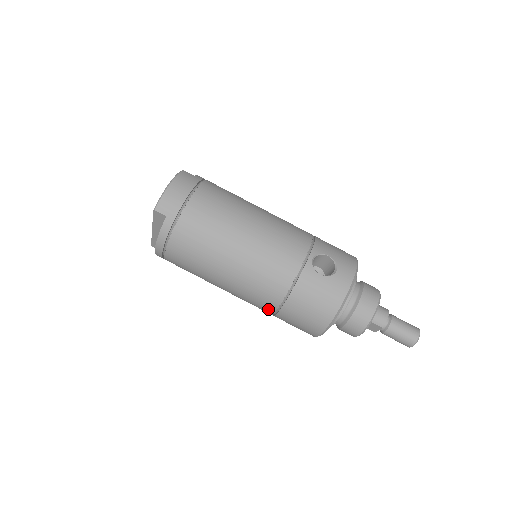
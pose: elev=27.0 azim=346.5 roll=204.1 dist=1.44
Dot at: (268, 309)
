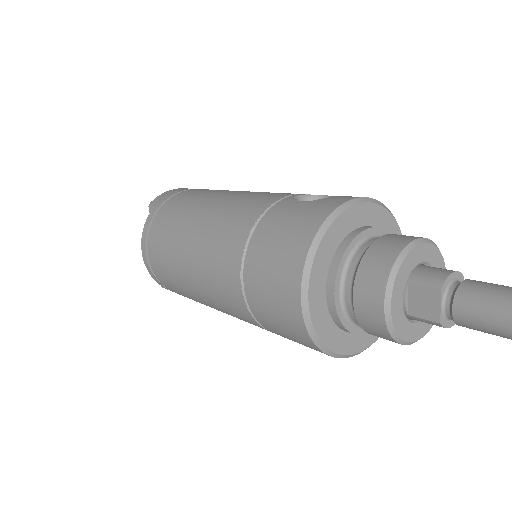
Dot at: (234, 285)
